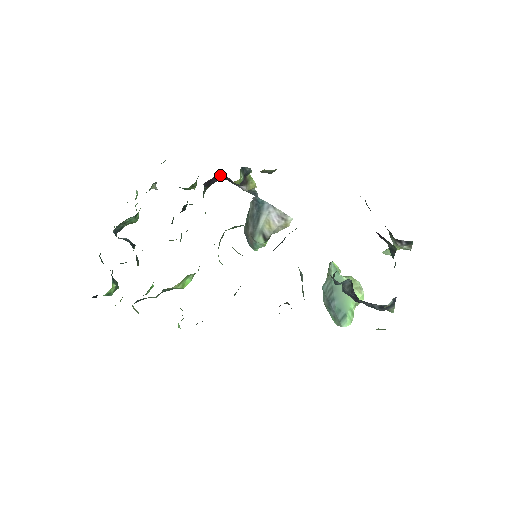
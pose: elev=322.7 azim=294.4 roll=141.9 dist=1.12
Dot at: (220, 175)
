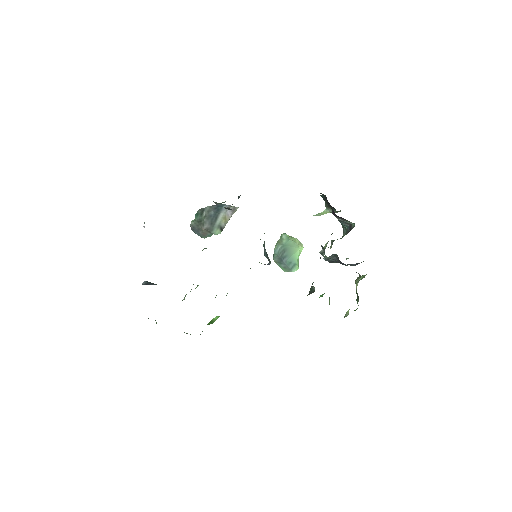
Dot at: occluded
